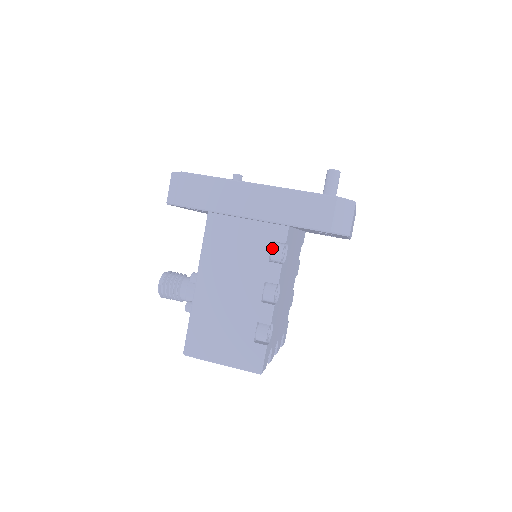
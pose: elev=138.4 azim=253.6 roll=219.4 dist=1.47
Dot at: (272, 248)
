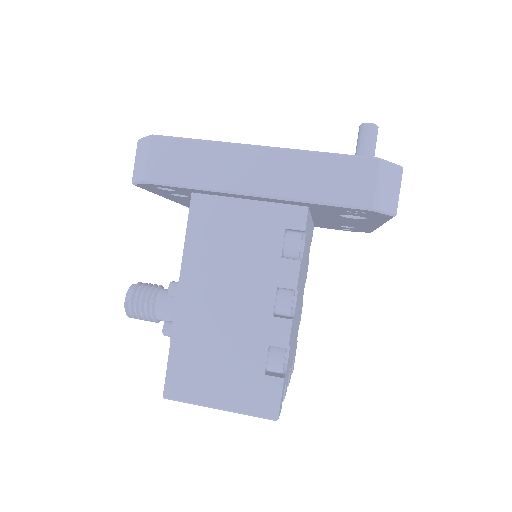
Dot at: (285, 239)
